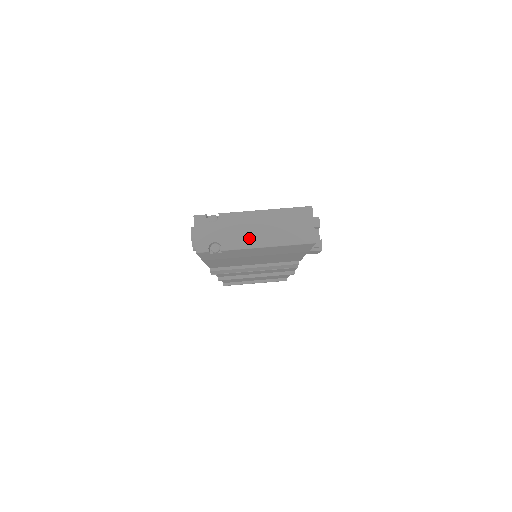
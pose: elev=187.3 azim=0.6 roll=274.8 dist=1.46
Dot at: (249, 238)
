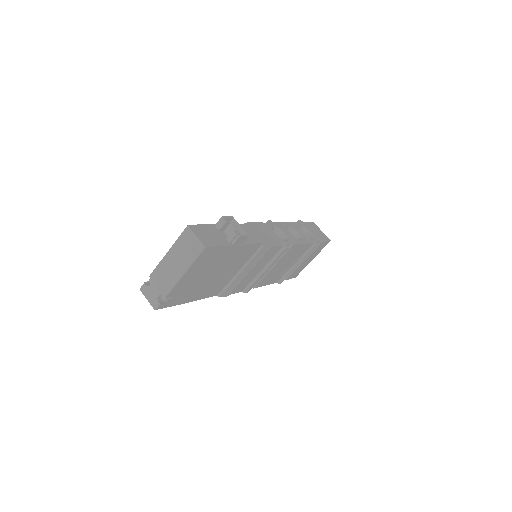
Dot at: (172, 277)
